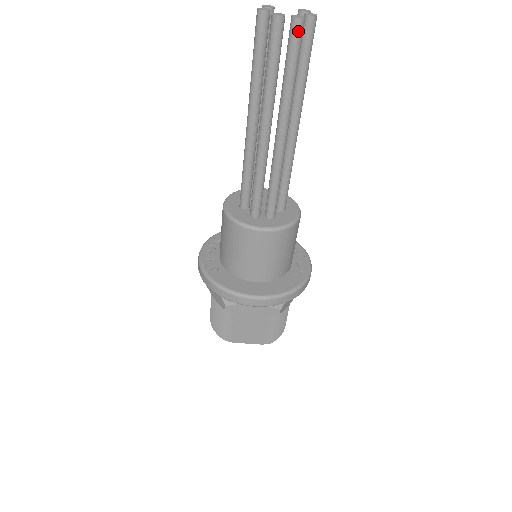
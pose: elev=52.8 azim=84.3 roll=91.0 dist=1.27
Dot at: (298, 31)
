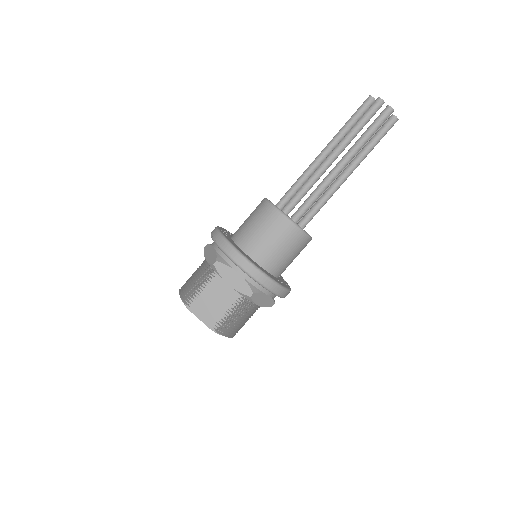
Dot at: (387, 113)
